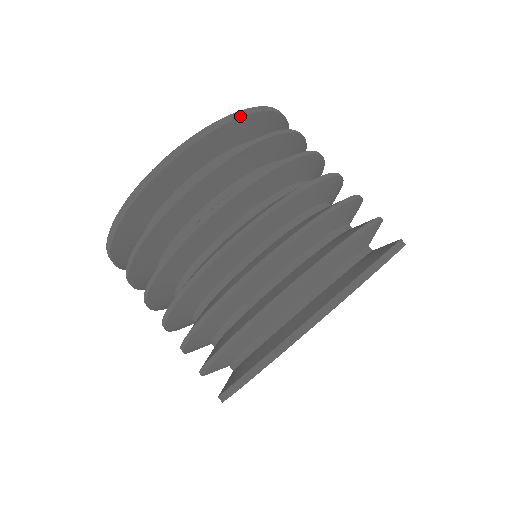
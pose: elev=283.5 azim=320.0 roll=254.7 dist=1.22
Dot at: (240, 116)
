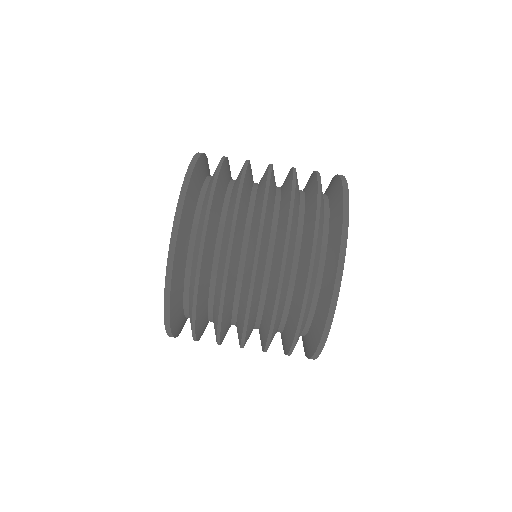
Dot at: (202, 153)
